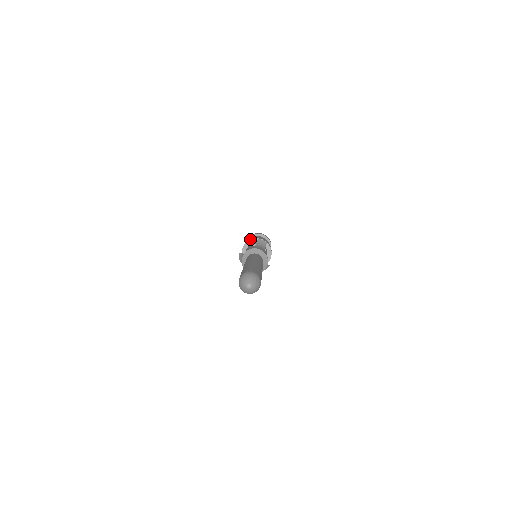
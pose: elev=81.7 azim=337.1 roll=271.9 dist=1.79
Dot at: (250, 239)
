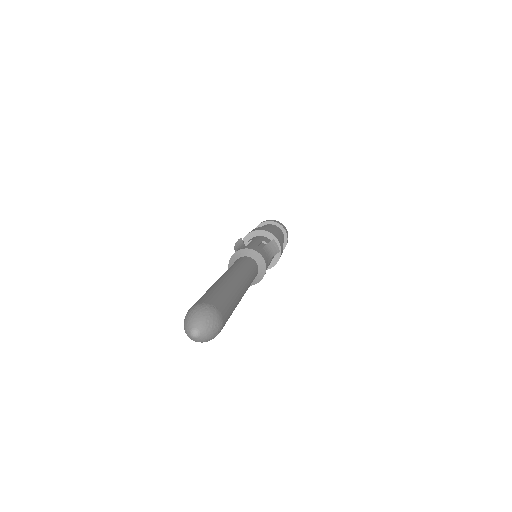
Dot at: (266, 229)
